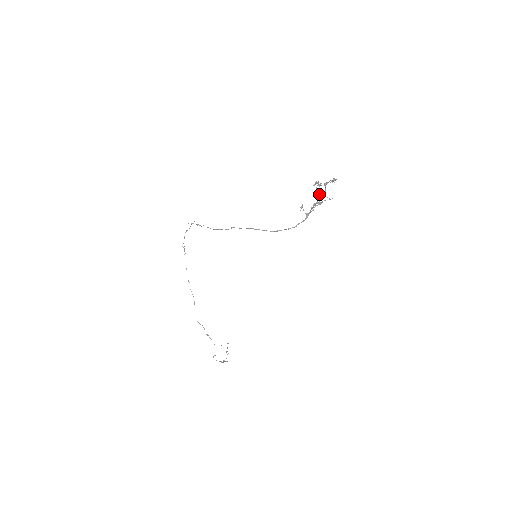
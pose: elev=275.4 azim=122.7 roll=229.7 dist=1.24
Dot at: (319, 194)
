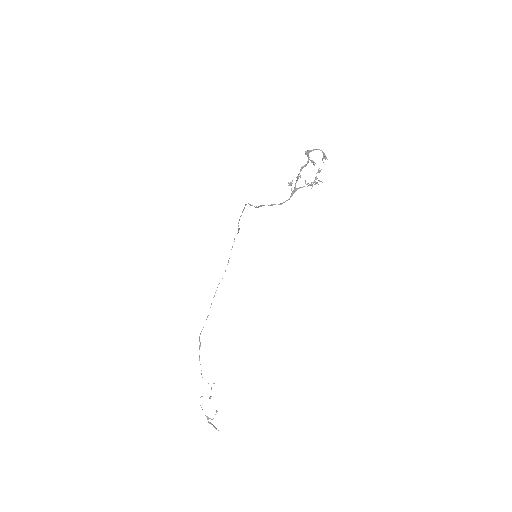
Dot at: (315, 179)
